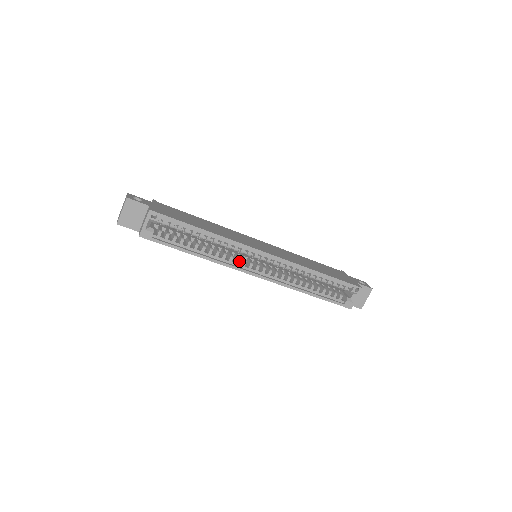
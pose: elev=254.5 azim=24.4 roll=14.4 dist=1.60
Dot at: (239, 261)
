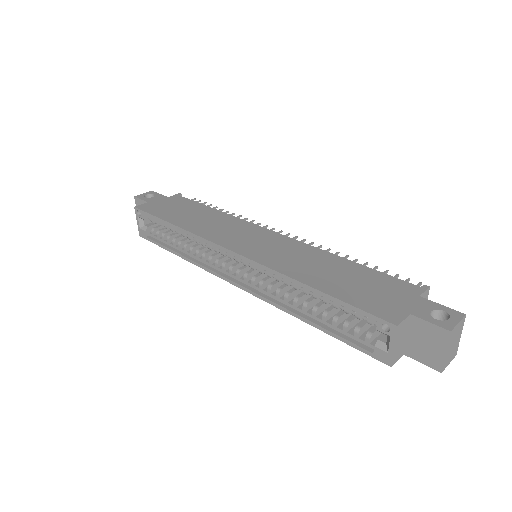
Dot at: occluded
